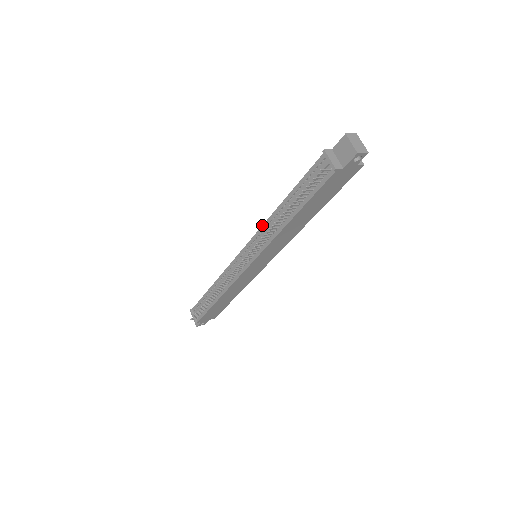
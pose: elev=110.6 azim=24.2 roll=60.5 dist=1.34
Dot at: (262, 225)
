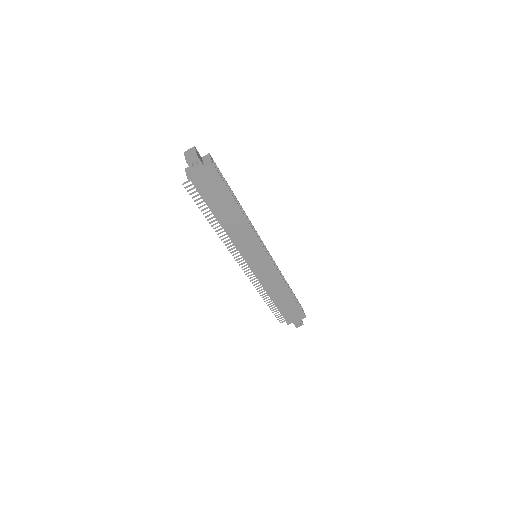
Dot at: occluded
